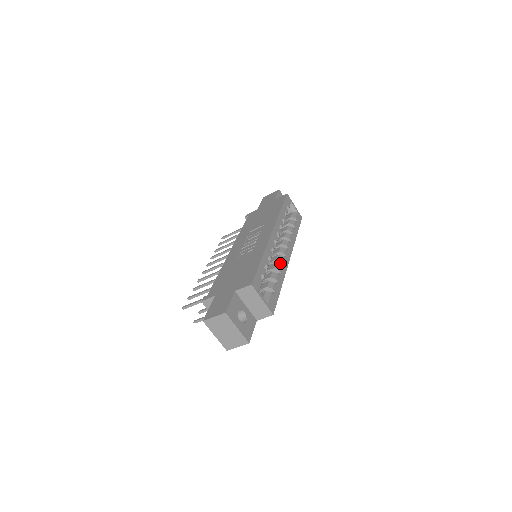
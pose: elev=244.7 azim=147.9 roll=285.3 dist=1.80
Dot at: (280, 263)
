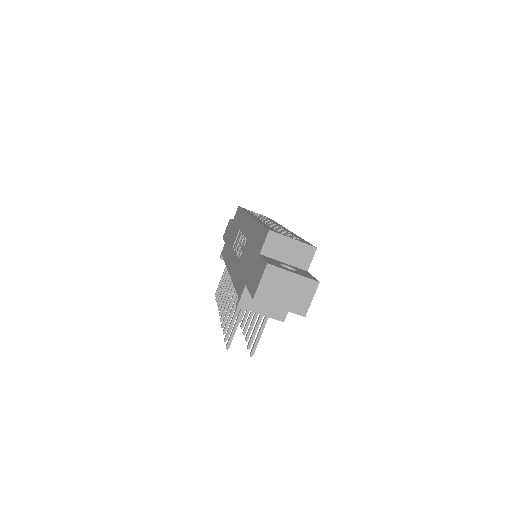
Dot at: occluded
